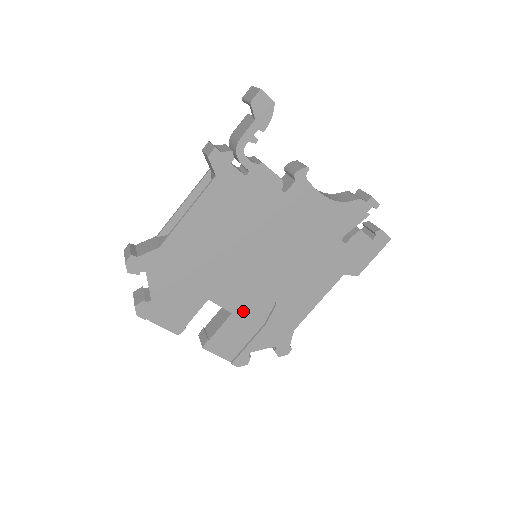
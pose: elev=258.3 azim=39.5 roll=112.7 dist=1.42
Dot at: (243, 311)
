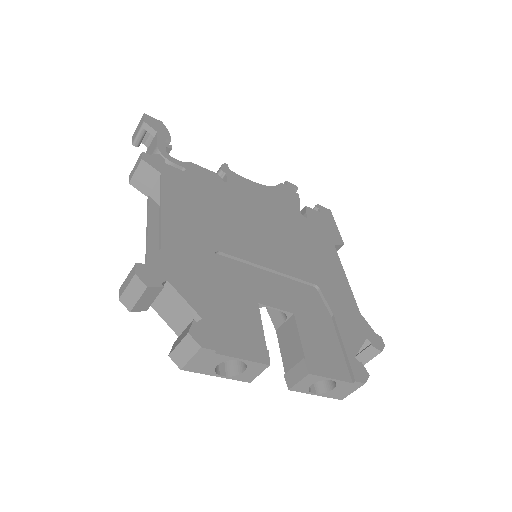
Dot at: (300, 308)
